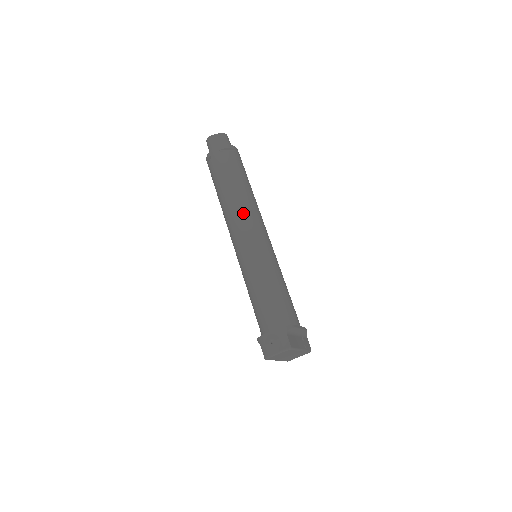
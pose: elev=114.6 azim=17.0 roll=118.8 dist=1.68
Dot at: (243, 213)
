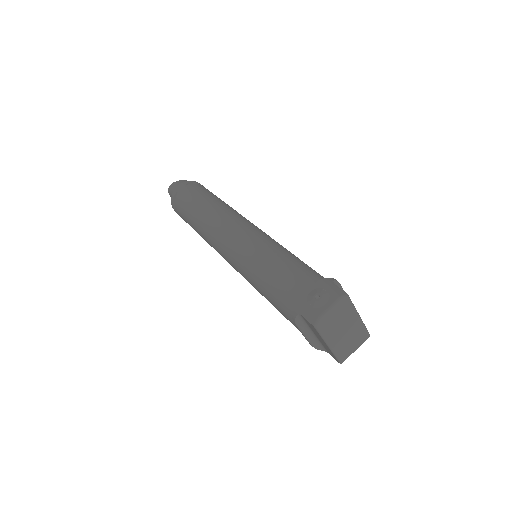
Dot at: (228, 215)
